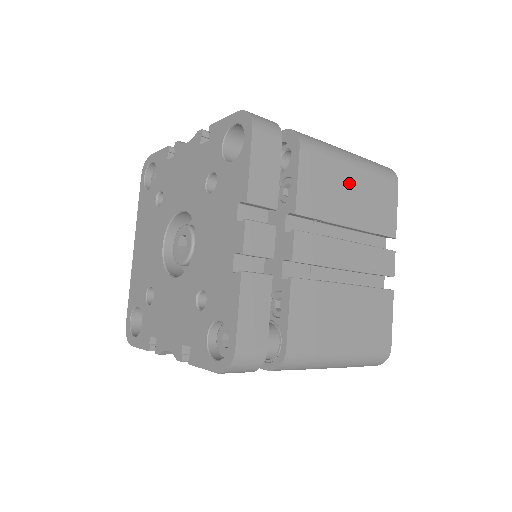
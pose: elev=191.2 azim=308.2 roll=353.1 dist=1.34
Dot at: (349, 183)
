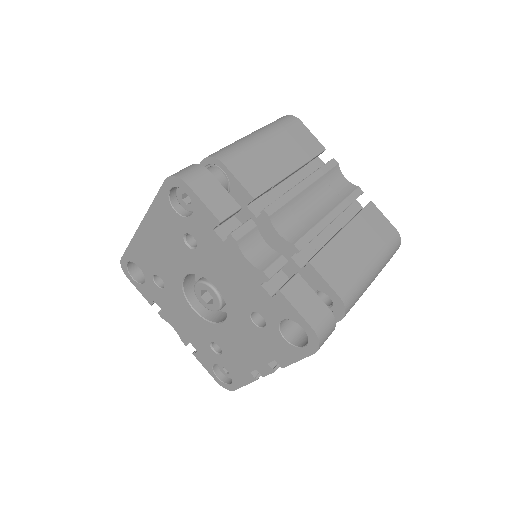
Dot at: occluded
